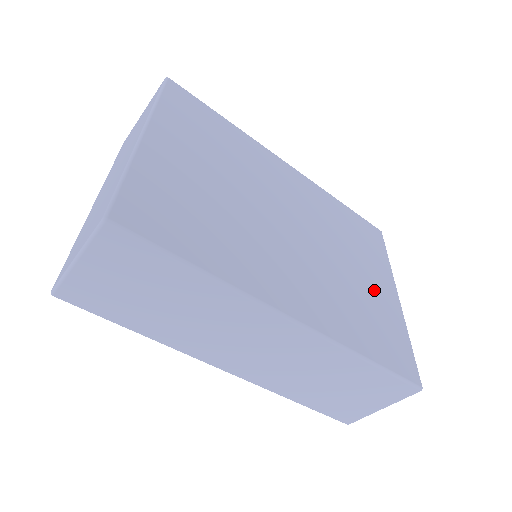
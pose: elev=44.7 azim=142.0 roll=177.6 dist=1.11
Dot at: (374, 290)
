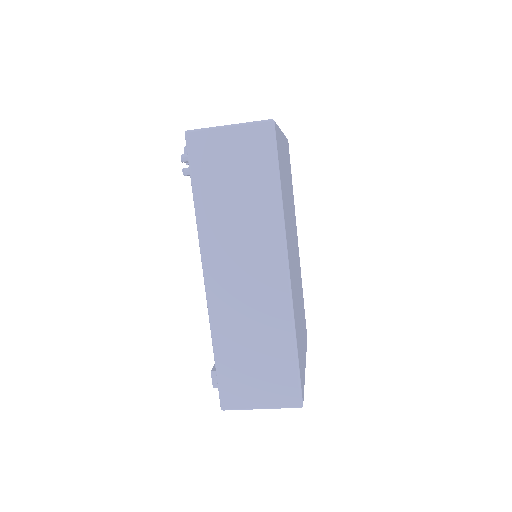
Dot at: (302, 340)
